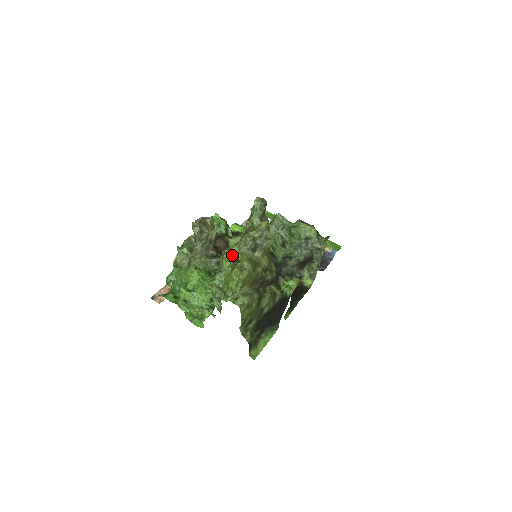
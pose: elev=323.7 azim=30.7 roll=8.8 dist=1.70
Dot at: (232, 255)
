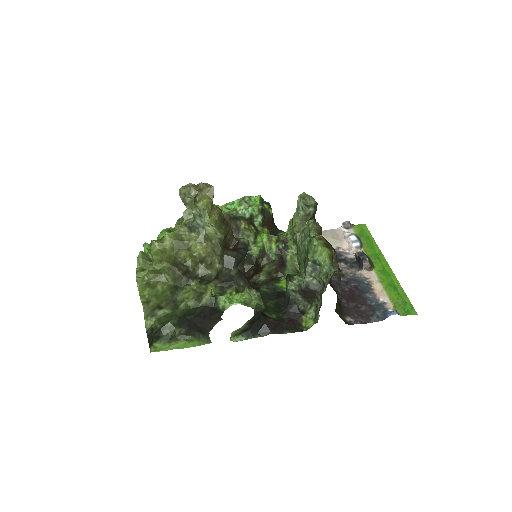
Dot at: (178, 226)
